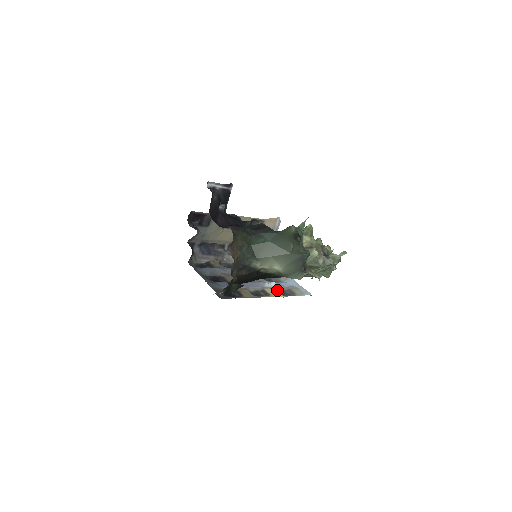
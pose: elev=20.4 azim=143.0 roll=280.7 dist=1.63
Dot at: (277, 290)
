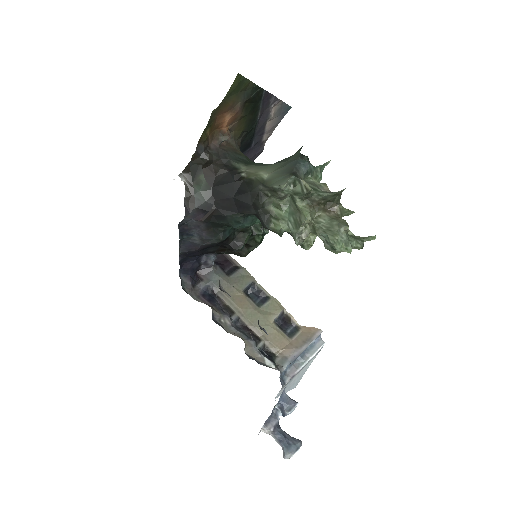
Dot at: (260, 326)
